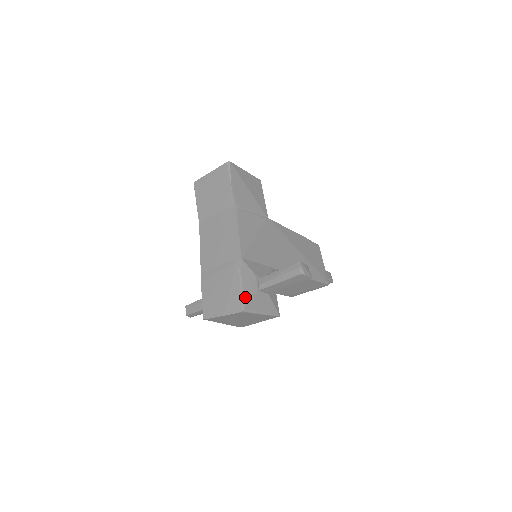
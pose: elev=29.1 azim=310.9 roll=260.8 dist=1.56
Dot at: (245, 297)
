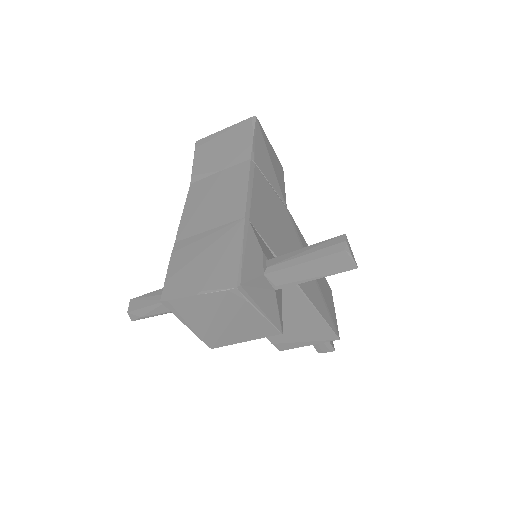
Dot at: (244, 271)
